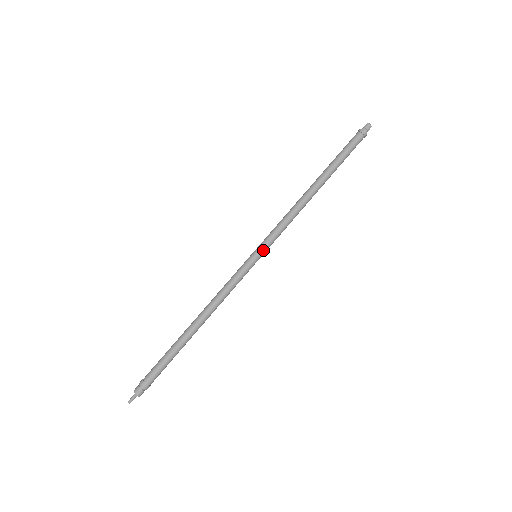
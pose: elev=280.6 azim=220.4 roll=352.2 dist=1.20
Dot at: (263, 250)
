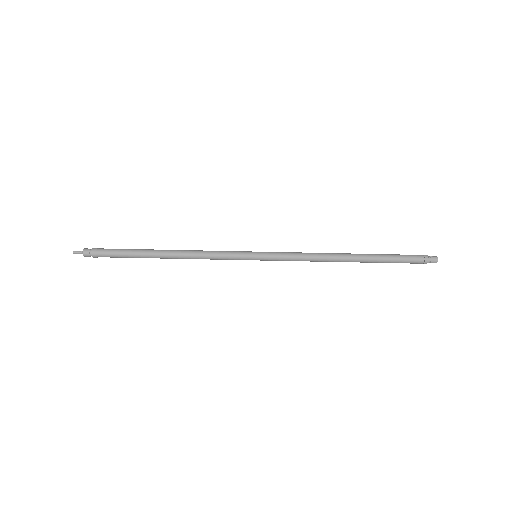
Dot at: (265, 259)
